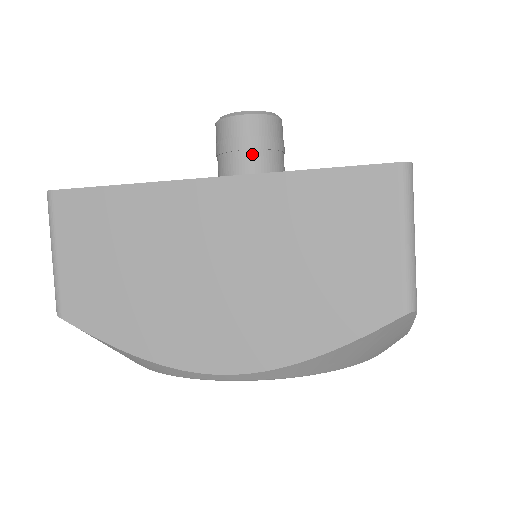
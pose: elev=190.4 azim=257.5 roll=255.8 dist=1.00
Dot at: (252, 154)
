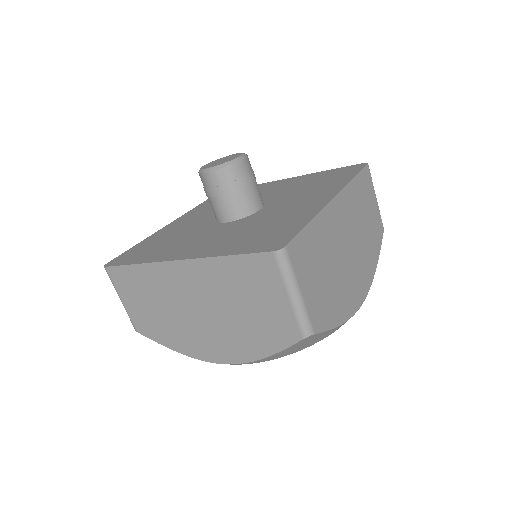
Dot at: (224, 198)
